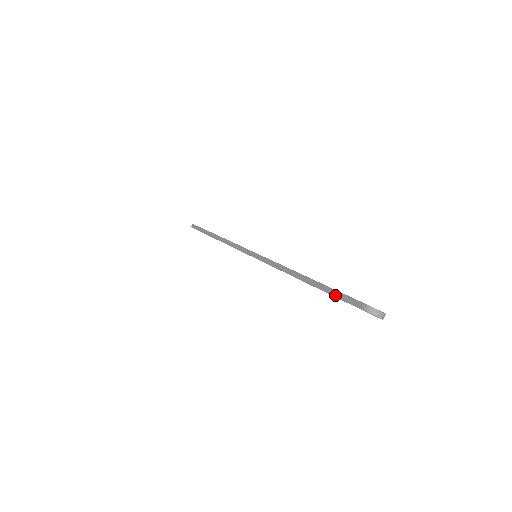
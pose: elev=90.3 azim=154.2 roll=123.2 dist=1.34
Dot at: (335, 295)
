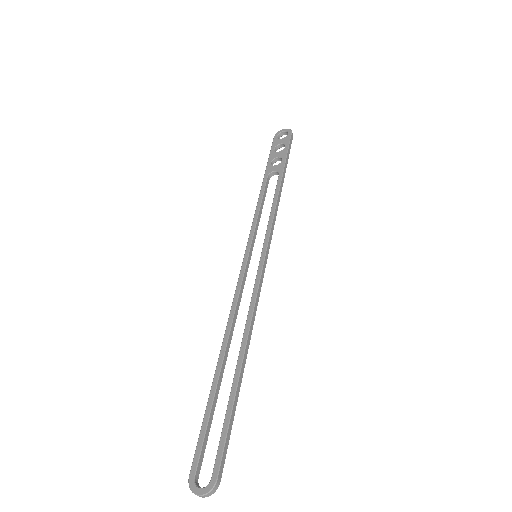
Dot at: (203, 428)
